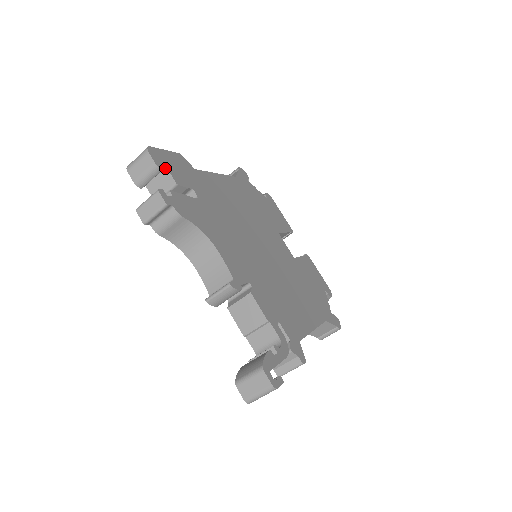
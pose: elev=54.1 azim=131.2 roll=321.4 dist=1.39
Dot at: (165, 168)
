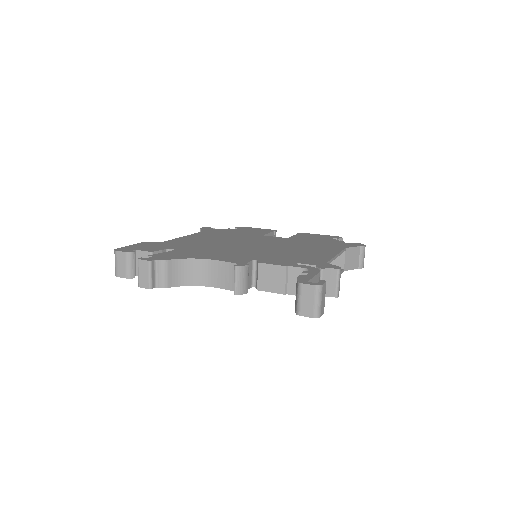
Dot at: (137, 251)
